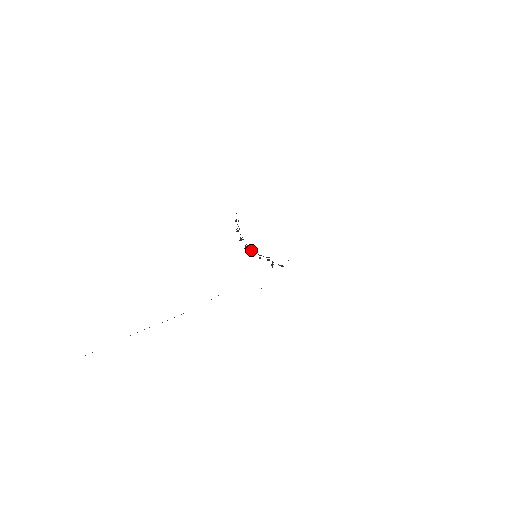
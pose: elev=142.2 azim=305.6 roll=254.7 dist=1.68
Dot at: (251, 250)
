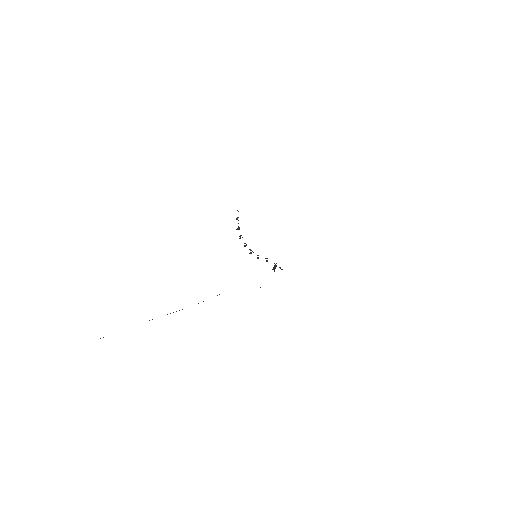
Dot at: (250, 249)
